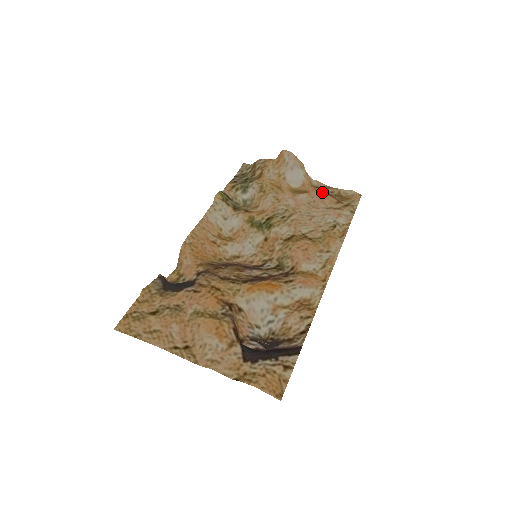
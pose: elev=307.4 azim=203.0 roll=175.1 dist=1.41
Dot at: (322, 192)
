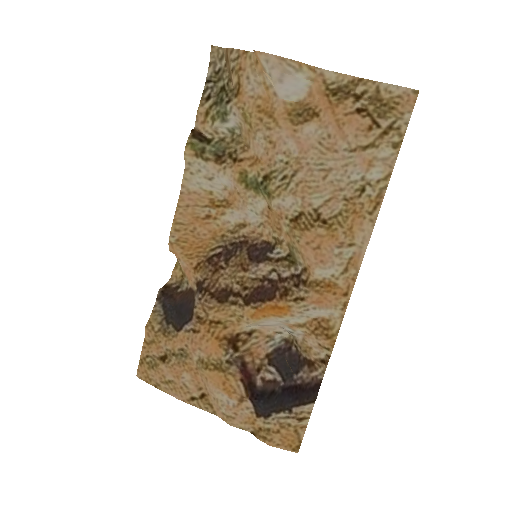
Dot at: (342, 109)
